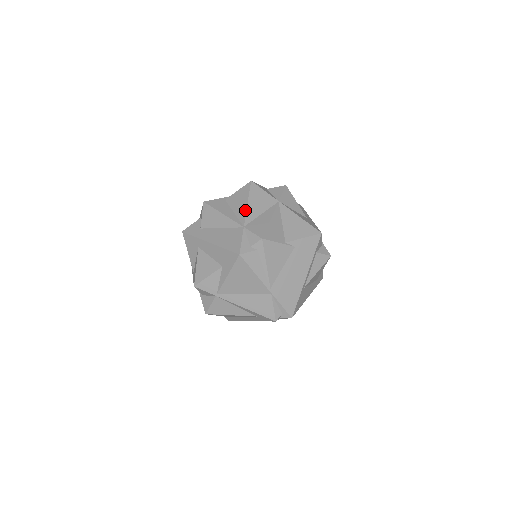
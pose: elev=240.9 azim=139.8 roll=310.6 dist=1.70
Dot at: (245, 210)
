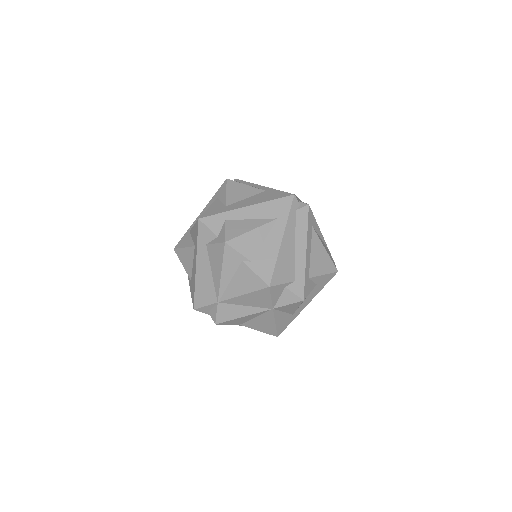
Dot at: (234, 296)
